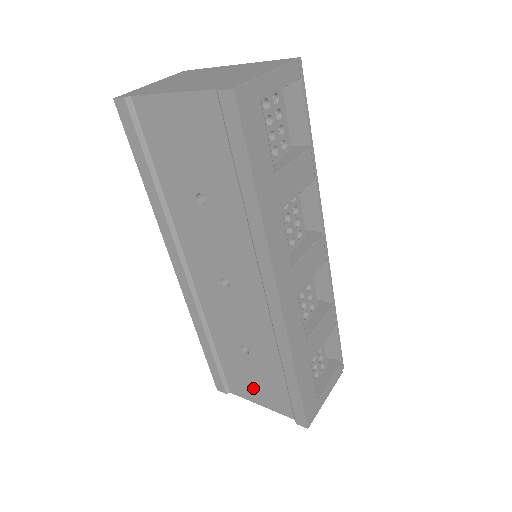
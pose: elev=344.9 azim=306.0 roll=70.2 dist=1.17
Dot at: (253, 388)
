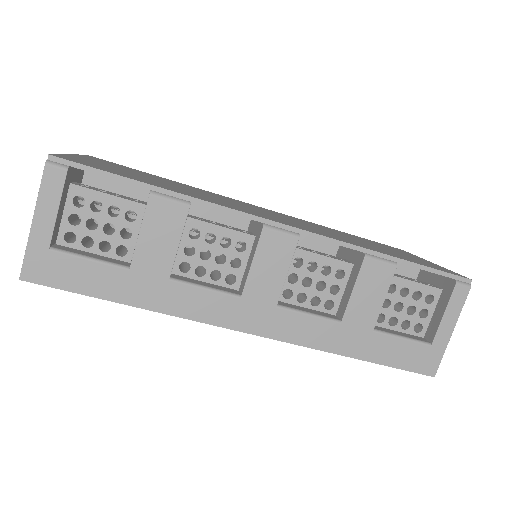
Dot at: occluded
